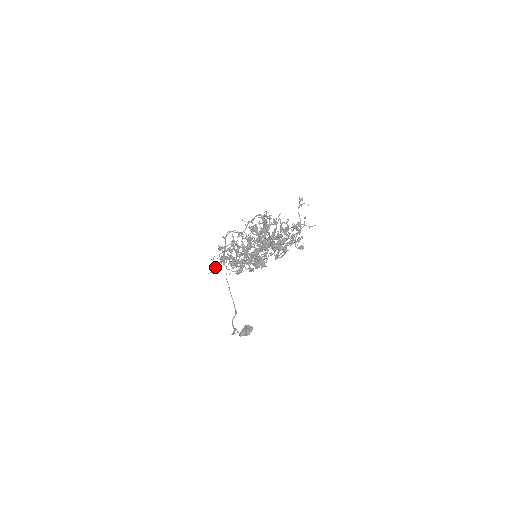
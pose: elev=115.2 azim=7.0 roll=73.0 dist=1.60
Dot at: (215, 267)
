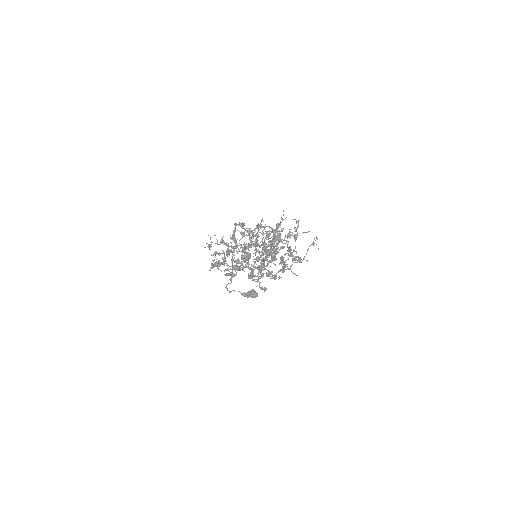
Dot at: (209, 245)
